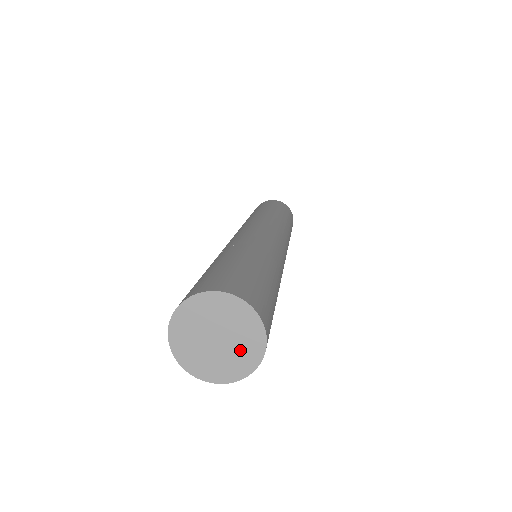
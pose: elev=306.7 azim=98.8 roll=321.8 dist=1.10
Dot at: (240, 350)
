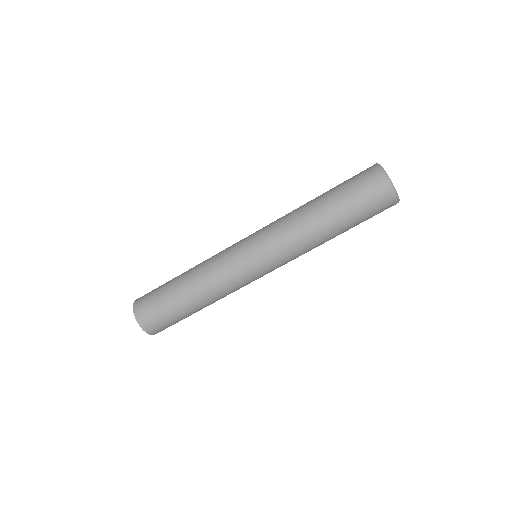
Dot at: occluded
